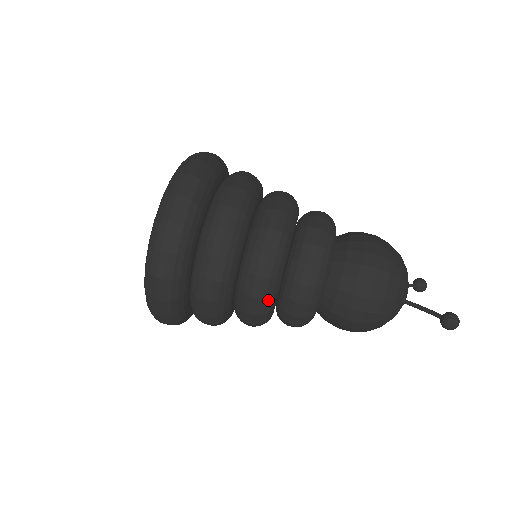
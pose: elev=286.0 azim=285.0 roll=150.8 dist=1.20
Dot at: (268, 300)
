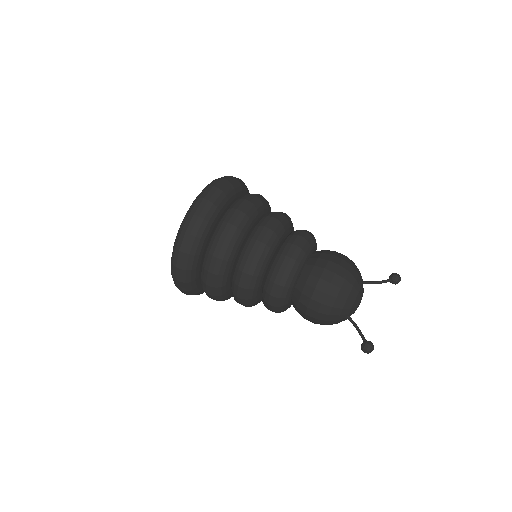
Dot at: (250, 305)
